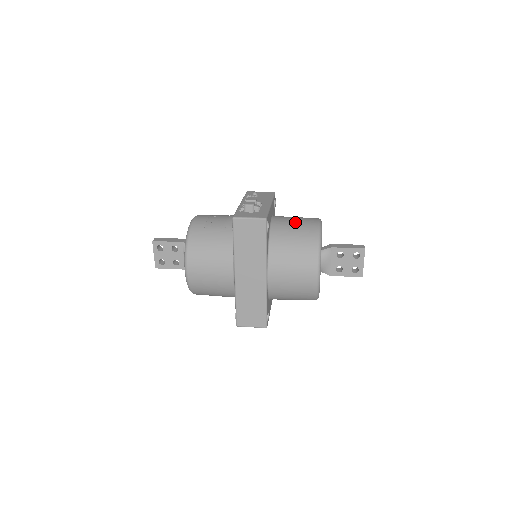
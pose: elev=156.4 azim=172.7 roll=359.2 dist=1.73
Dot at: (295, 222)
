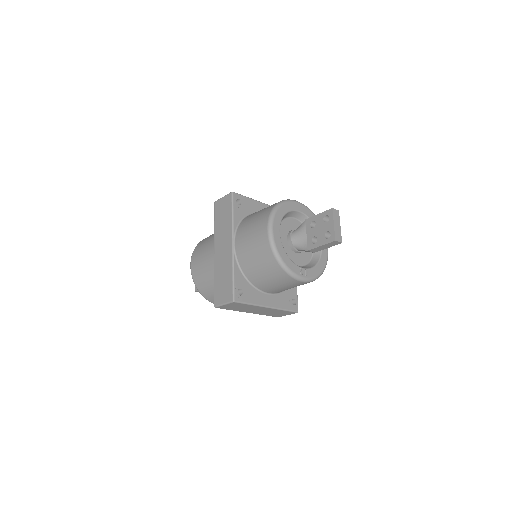
Dot at: occluded
